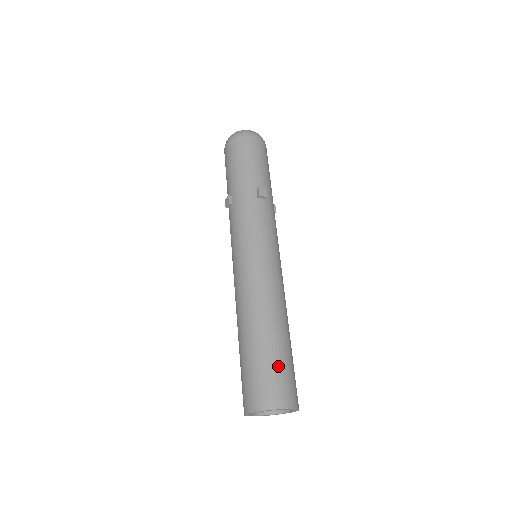
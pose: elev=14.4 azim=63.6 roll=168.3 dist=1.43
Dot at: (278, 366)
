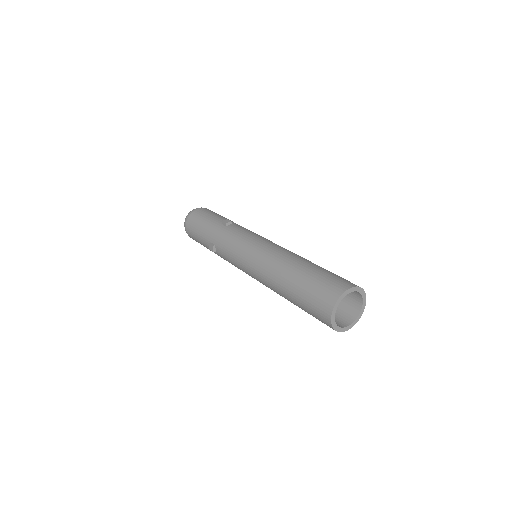
Dot at: occluded
